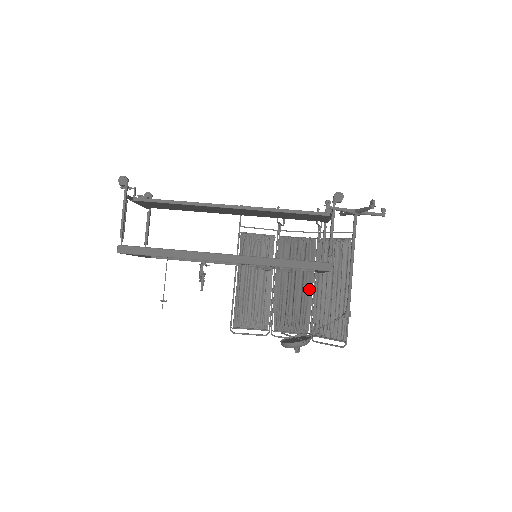
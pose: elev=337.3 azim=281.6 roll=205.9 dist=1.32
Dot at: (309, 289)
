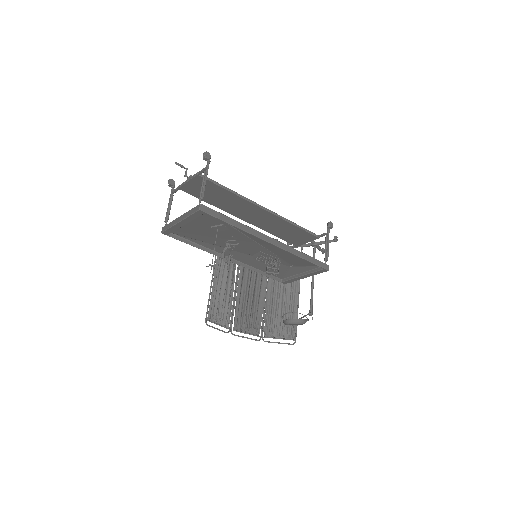
Dot at: (261, 300)
